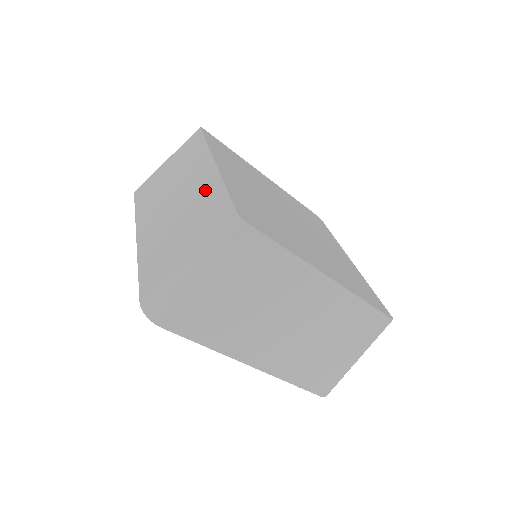
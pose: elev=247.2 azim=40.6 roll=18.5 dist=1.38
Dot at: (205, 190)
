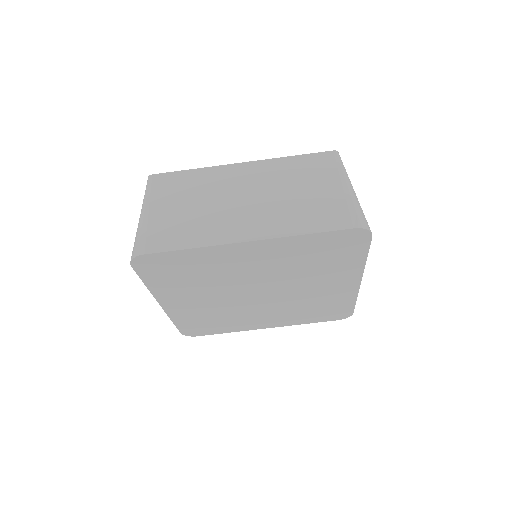
Dot at: occluded
